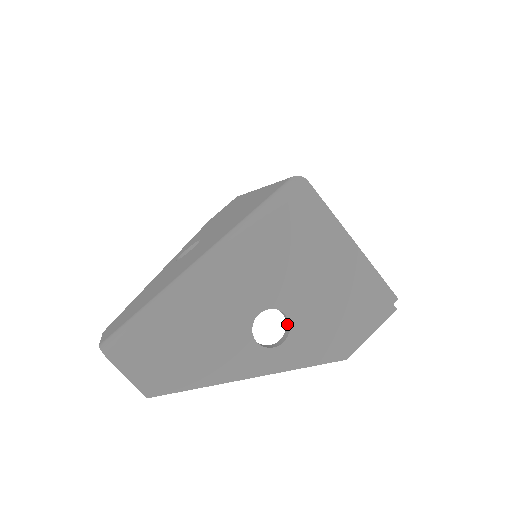
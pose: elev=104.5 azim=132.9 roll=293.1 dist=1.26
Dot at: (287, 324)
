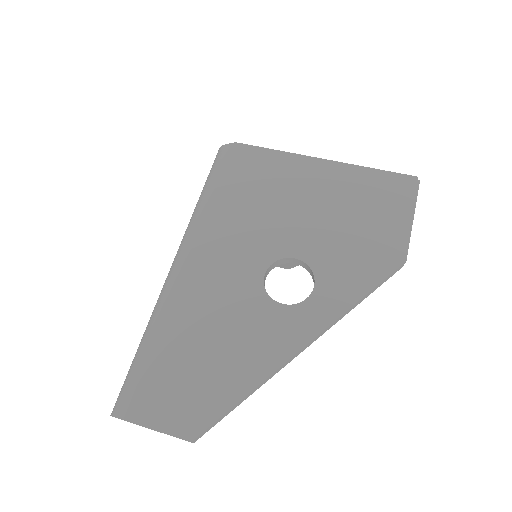
Dot at: (307, 269)
